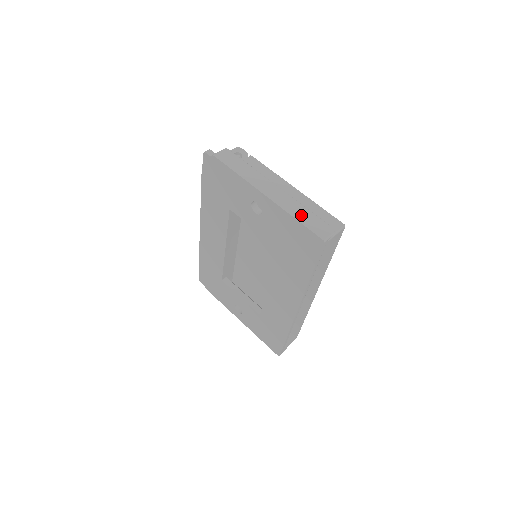
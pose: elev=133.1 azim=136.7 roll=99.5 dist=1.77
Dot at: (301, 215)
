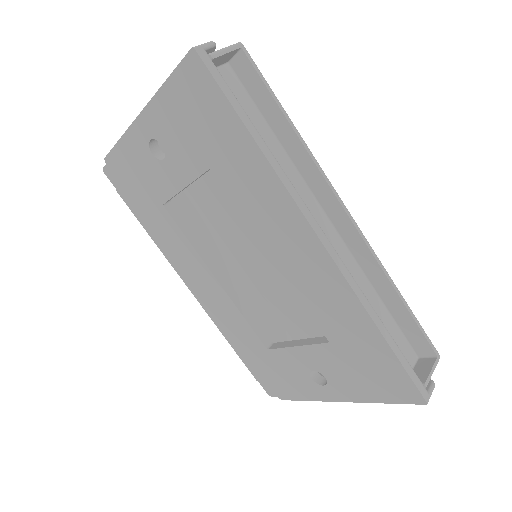
Dot at: occluded
